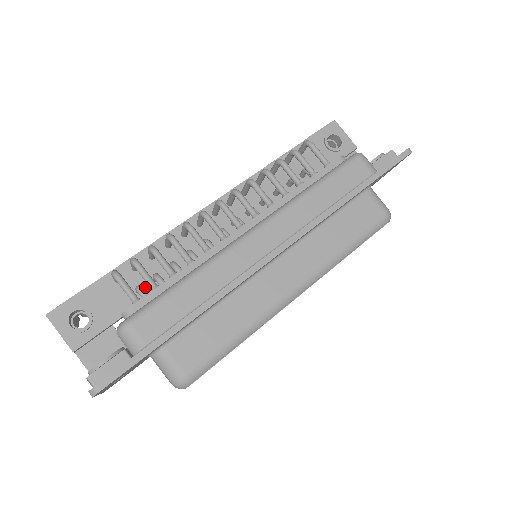
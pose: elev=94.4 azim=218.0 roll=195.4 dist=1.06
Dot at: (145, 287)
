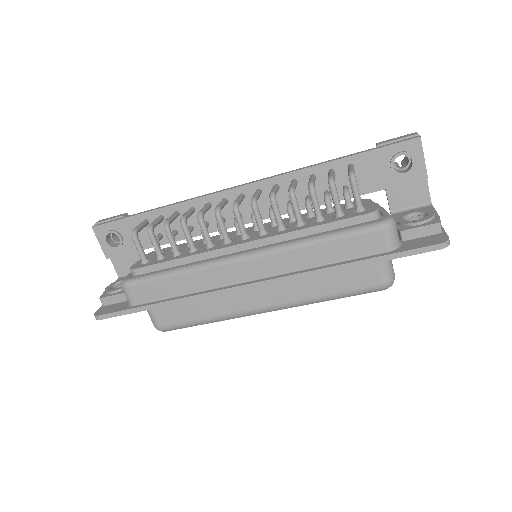
Dot at: (165, 235)
